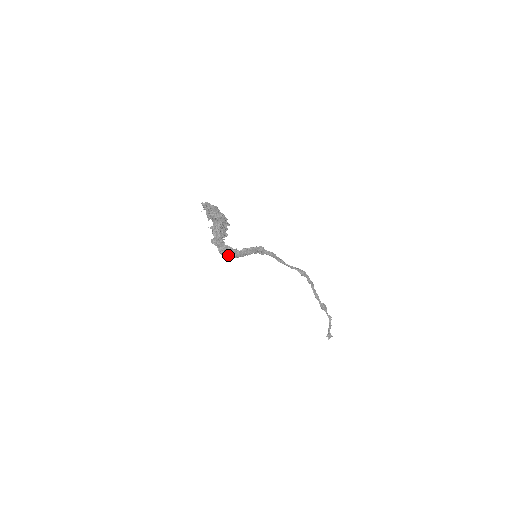
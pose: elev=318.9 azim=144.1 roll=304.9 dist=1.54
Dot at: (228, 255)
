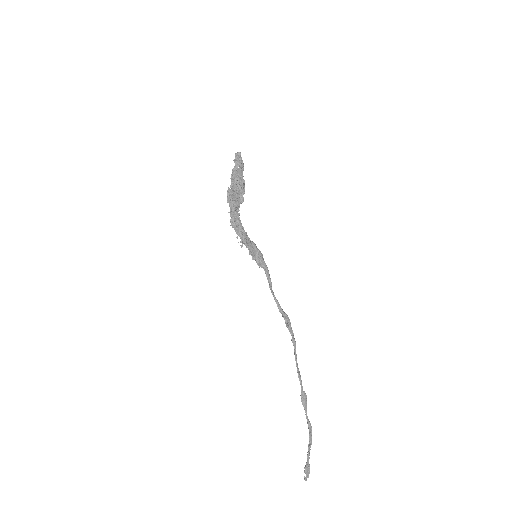
Dot at: (236, 229)
